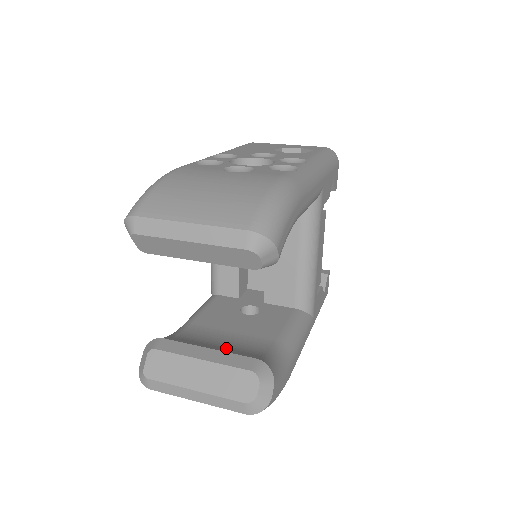
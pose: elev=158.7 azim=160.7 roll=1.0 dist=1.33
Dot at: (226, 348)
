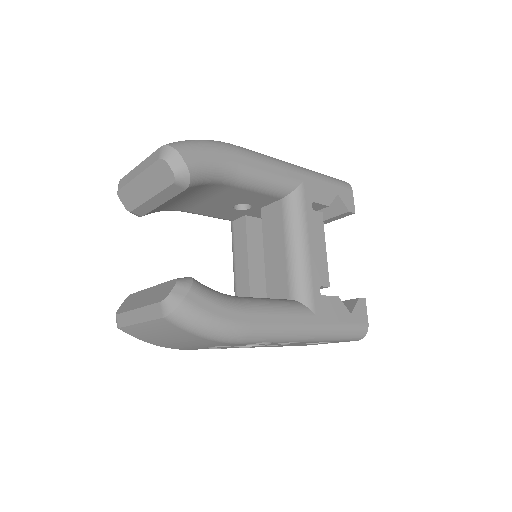
Dot at: occluded
